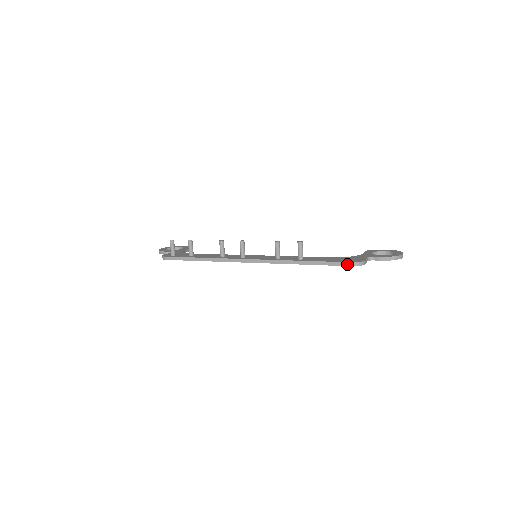
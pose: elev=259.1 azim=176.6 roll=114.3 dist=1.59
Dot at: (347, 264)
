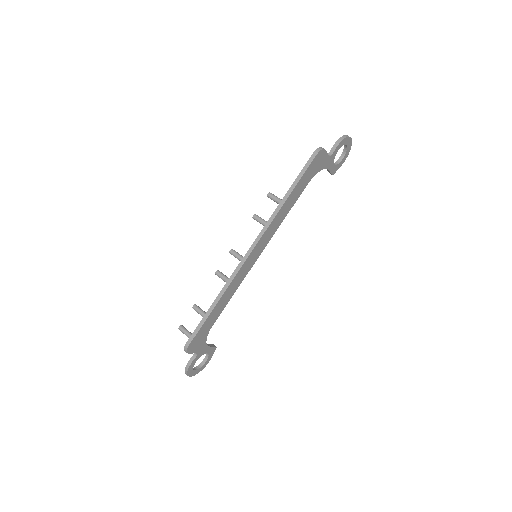
Dot at: (312, 158)
